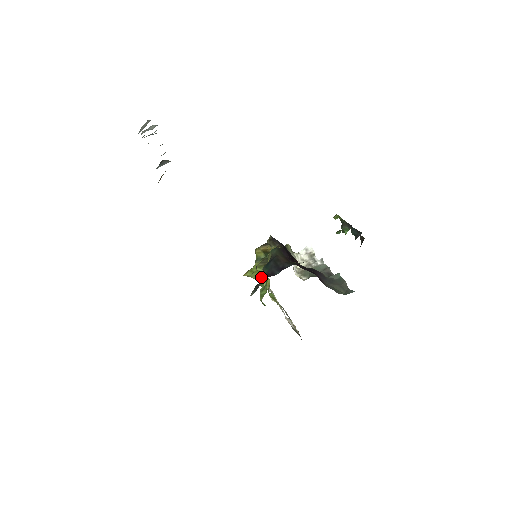
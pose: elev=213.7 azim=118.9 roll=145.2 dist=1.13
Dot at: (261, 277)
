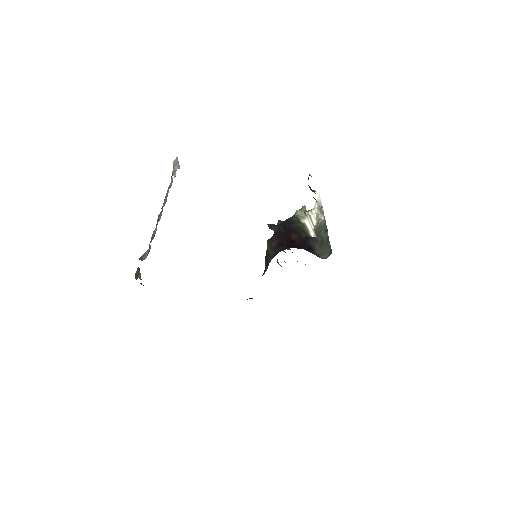
Dot at: (290, 249)
